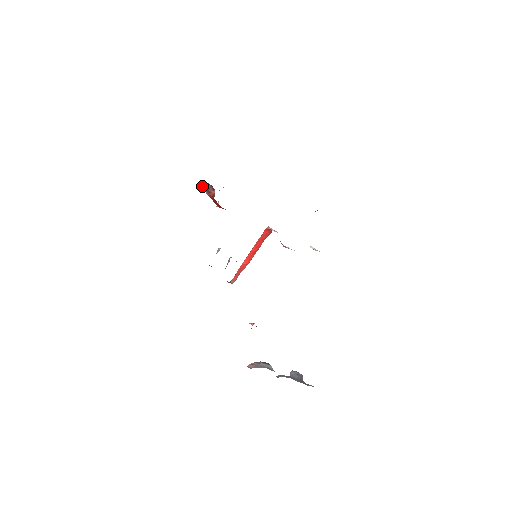
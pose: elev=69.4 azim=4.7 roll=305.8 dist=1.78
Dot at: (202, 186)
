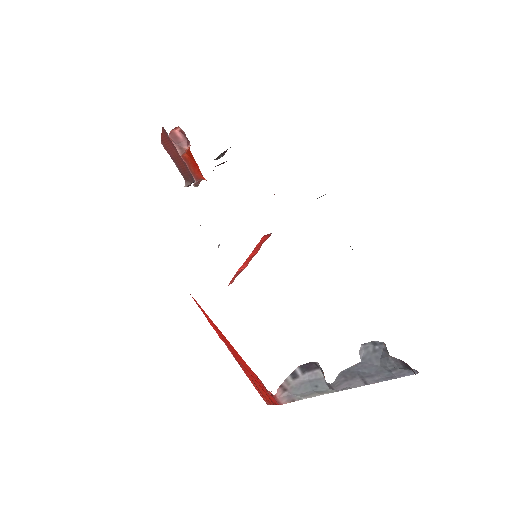
Dot at: (173, 138)
